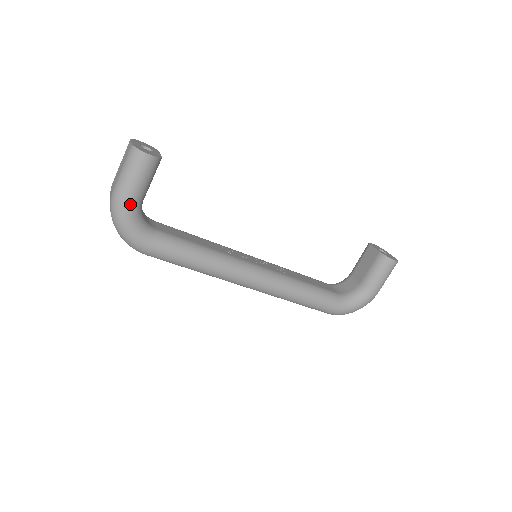
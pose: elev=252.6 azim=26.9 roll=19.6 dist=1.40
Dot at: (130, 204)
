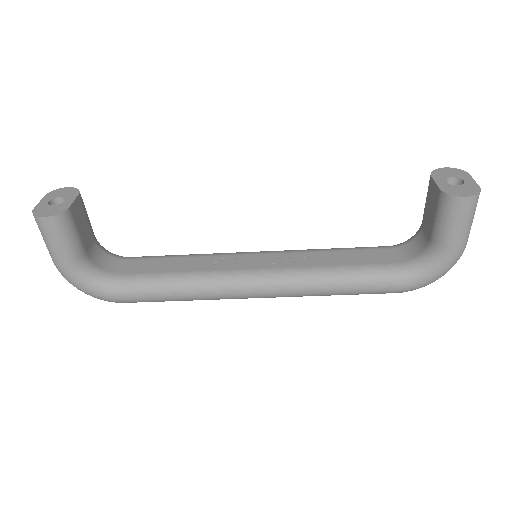
Dot at: (68, 268)
